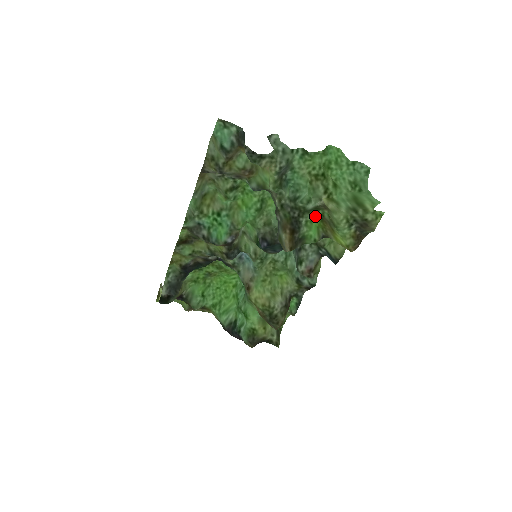
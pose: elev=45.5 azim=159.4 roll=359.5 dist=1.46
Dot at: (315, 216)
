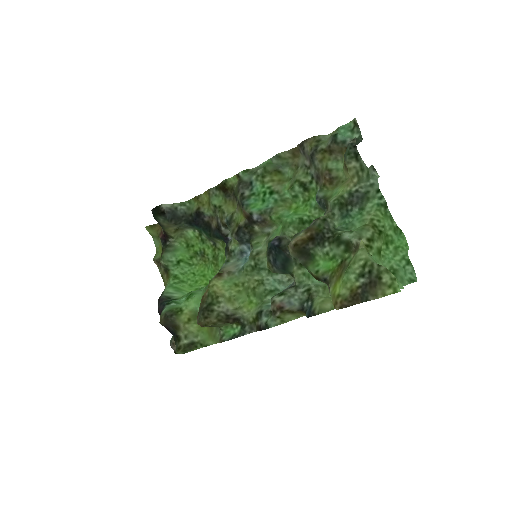
Dot at: (338, 257)
